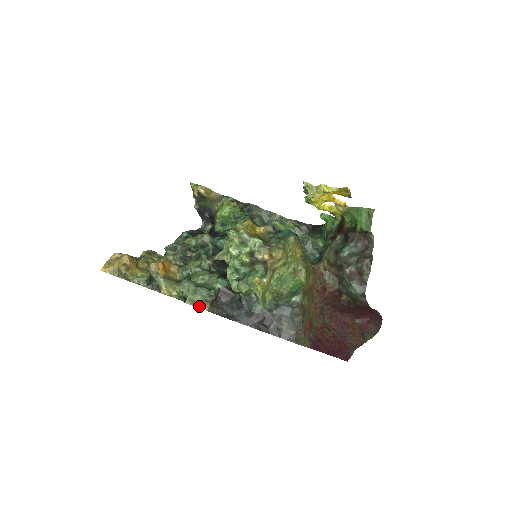
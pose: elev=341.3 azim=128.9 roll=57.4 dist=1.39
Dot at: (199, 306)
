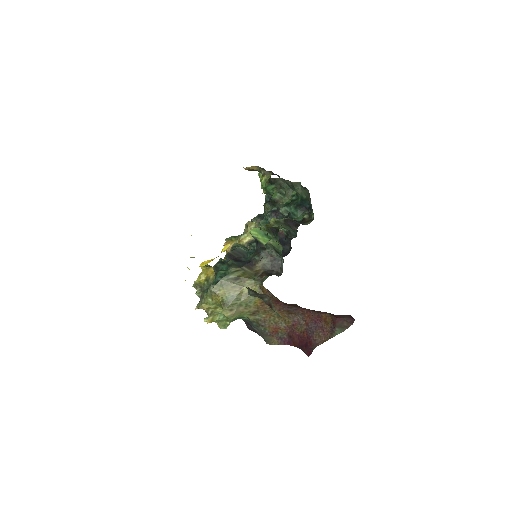
Dot at: occluded
